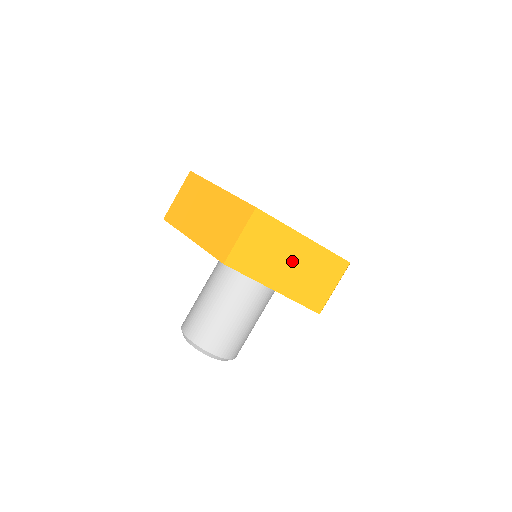
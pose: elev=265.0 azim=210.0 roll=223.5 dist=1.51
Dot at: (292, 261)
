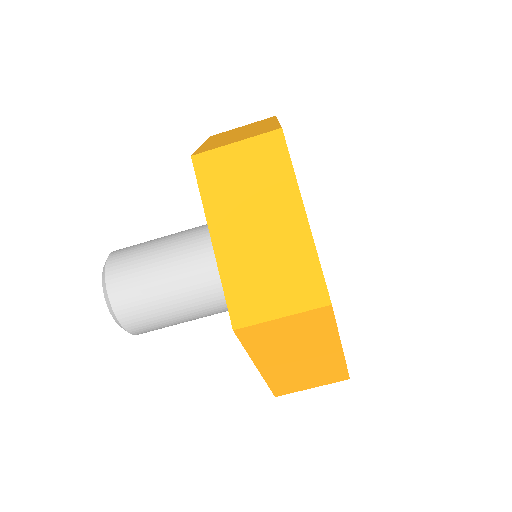
Dot at: (304, 357)
